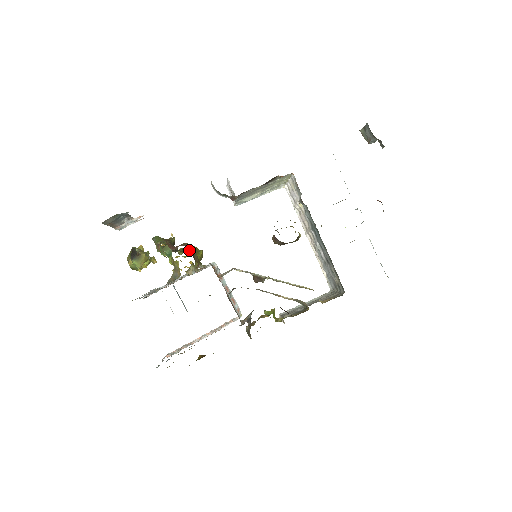
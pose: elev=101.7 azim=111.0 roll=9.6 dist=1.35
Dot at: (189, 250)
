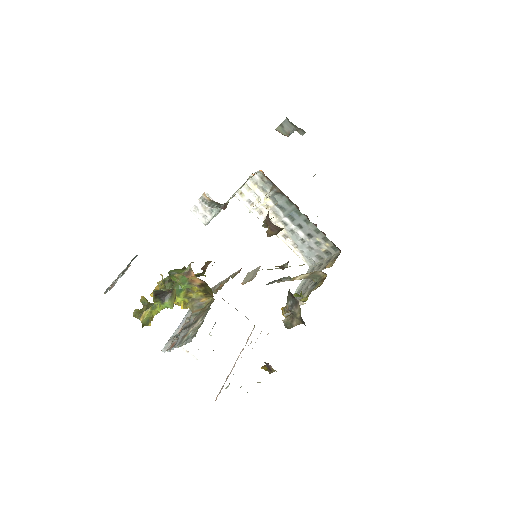
Dot at: occluded
